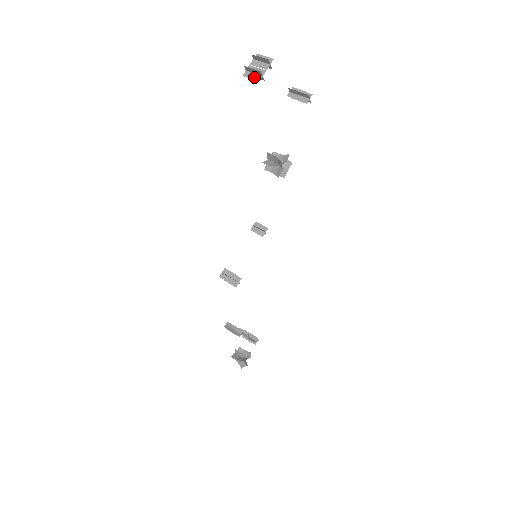
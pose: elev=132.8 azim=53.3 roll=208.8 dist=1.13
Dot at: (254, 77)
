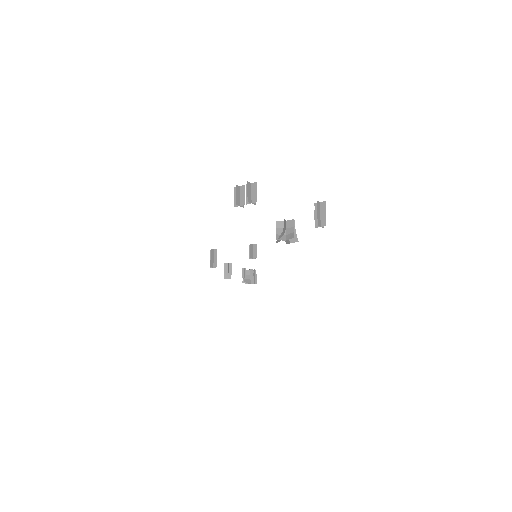
Dot at: (236, 199)
